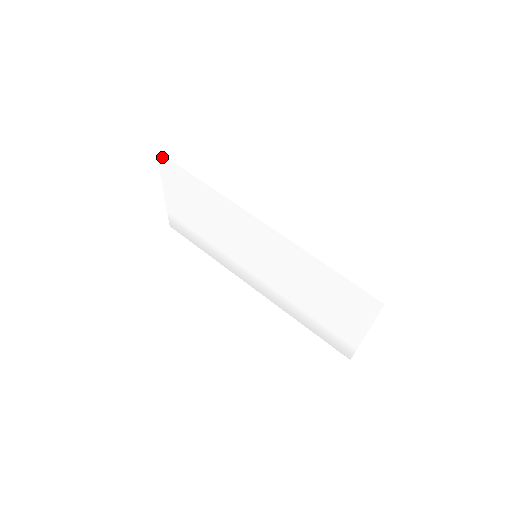
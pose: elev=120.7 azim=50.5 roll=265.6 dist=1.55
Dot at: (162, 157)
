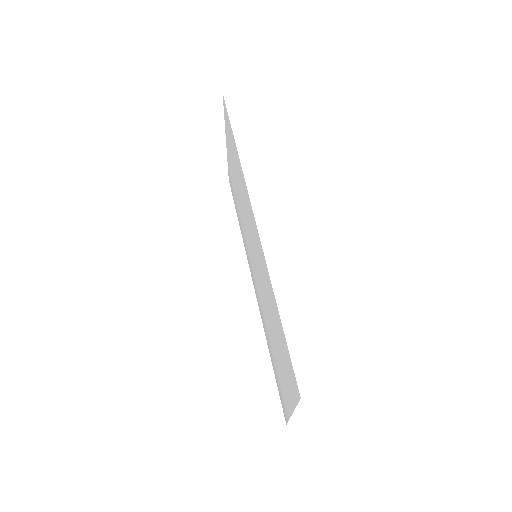
Dot at: (224, 103)
